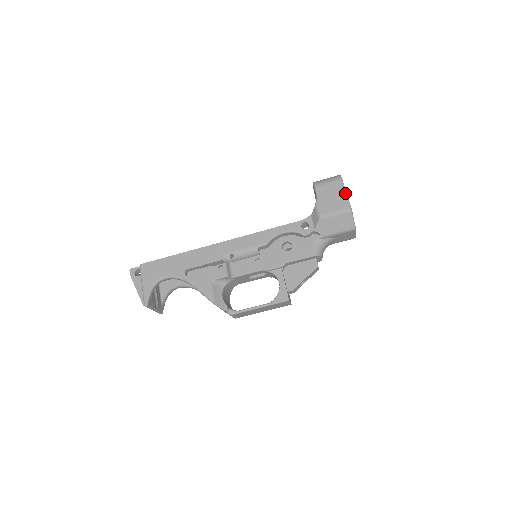
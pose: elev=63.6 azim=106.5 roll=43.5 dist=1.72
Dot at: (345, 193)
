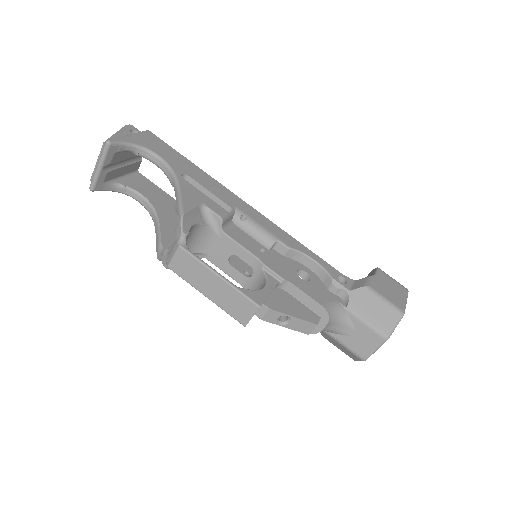
Dot at: (406, 299)
